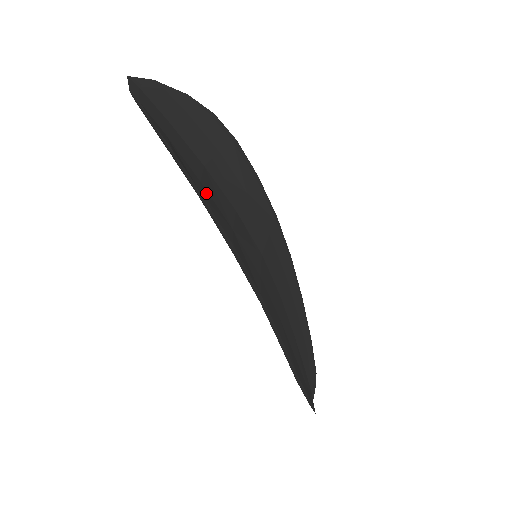
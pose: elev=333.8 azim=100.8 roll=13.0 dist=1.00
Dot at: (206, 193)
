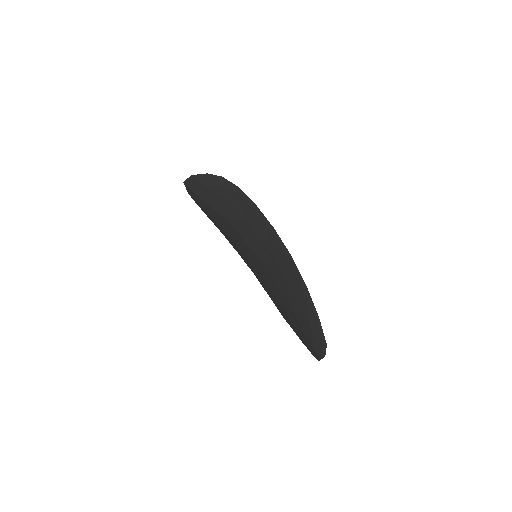
Dot at: (233, 201)
